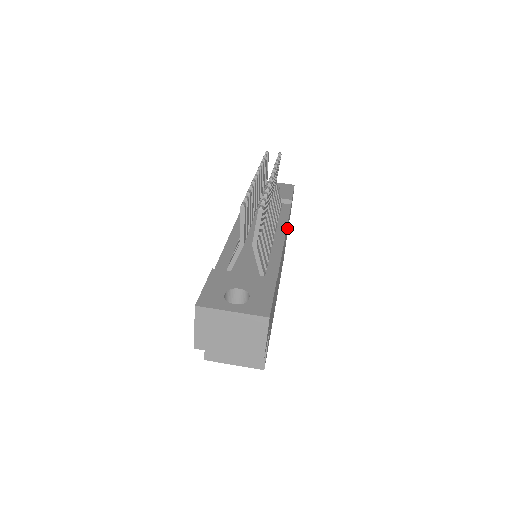
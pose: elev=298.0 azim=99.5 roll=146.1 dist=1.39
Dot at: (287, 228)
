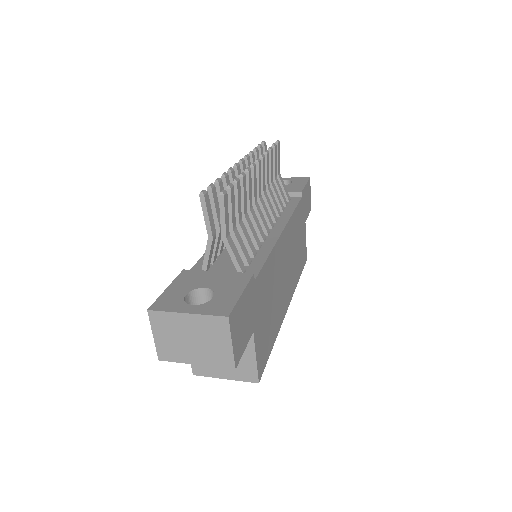
Dot at: (297, 223)
